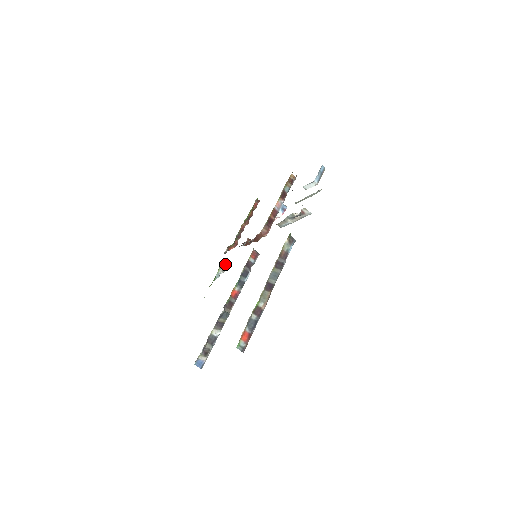
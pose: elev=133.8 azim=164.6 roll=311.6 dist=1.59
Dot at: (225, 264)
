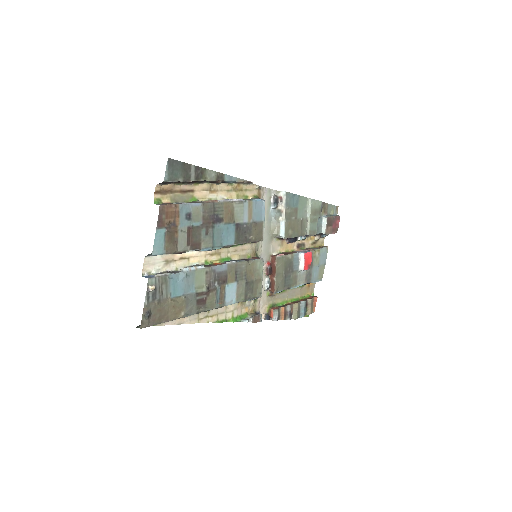
Dot at: (257, 314)
